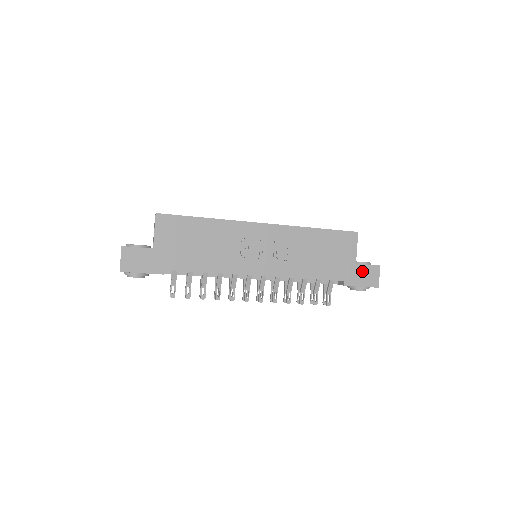
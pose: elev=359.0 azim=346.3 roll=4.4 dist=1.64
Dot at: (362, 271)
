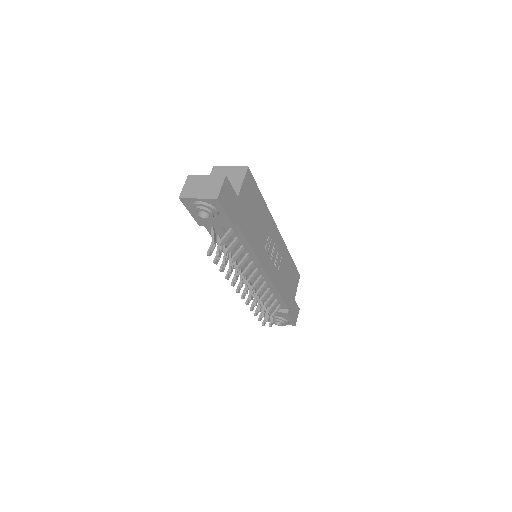
Dot at: (295, 307)
